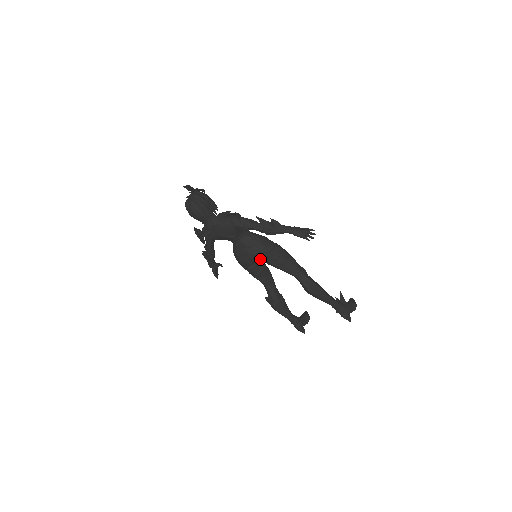
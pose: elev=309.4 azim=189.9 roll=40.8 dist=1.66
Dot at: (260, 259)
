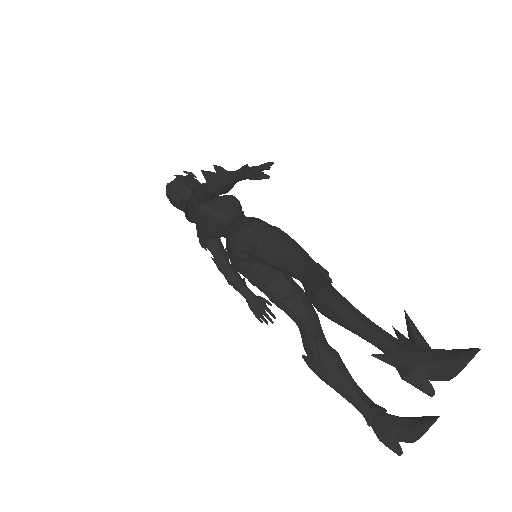
Dot at: (237, 249)
